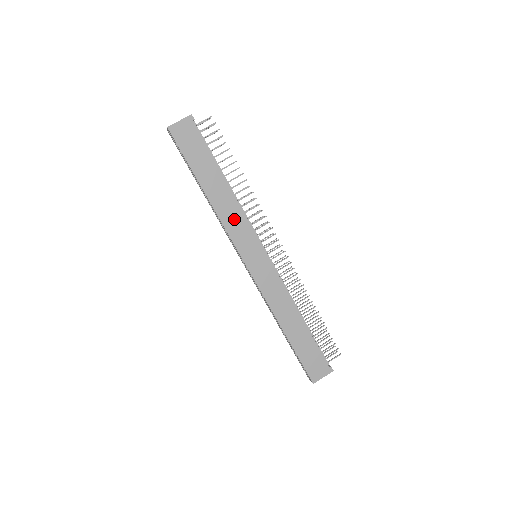
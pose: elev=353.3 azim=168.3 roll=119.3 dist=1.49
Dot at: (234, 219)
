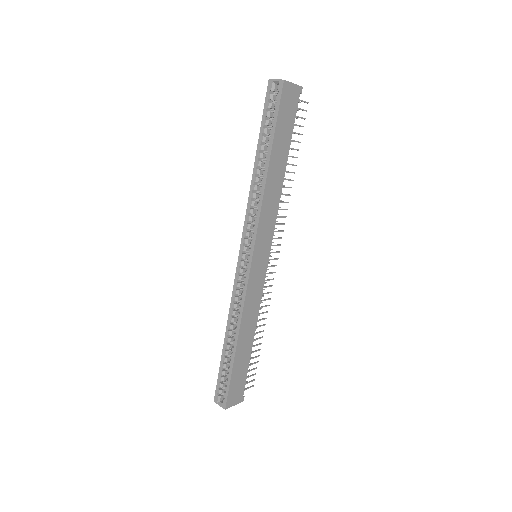
Dot at: (270, 210)
